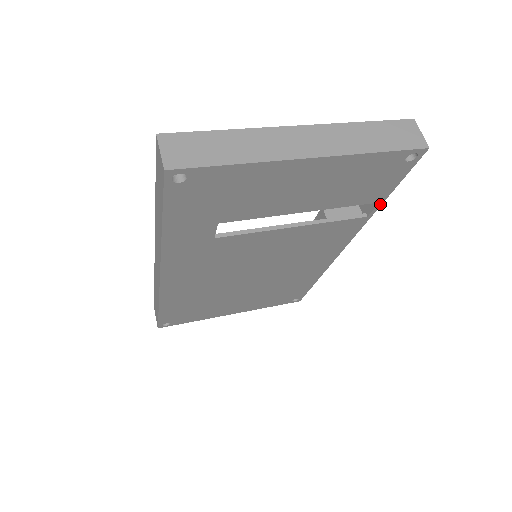
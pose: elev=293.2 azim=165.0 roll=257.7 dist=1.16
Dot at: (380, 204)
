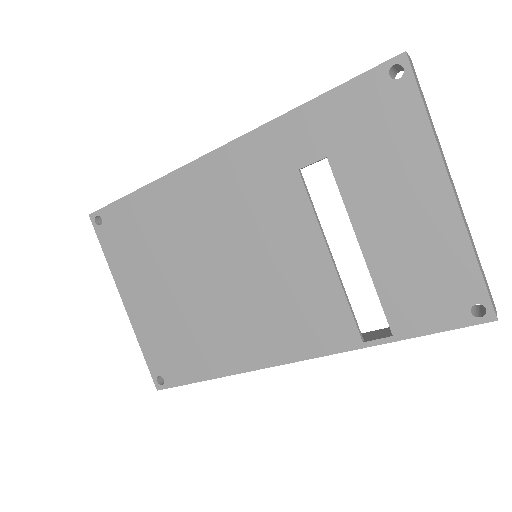
Dot at: (389, 340)
